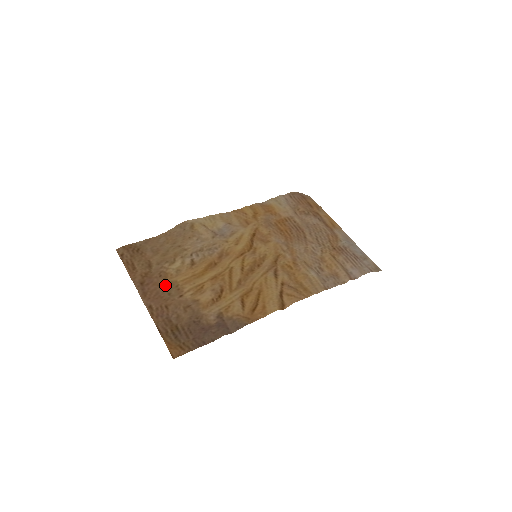
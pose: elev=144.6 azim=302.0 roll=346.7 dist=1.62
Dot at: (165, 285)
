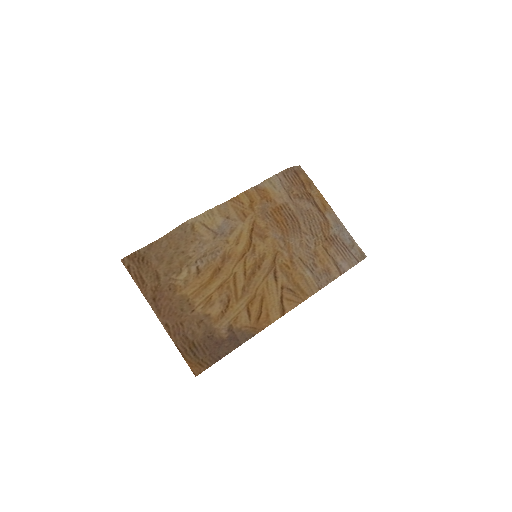
Dot at: (176, 299)
